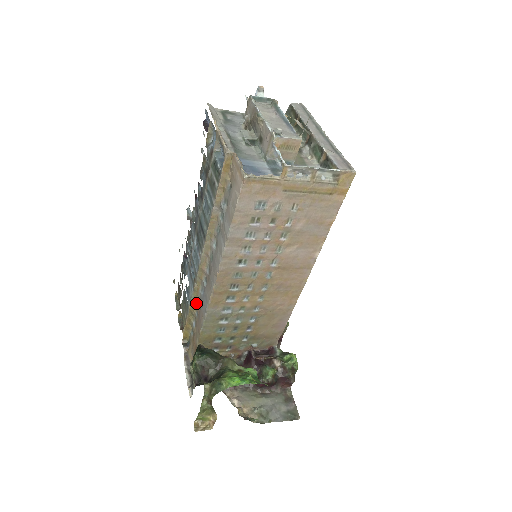
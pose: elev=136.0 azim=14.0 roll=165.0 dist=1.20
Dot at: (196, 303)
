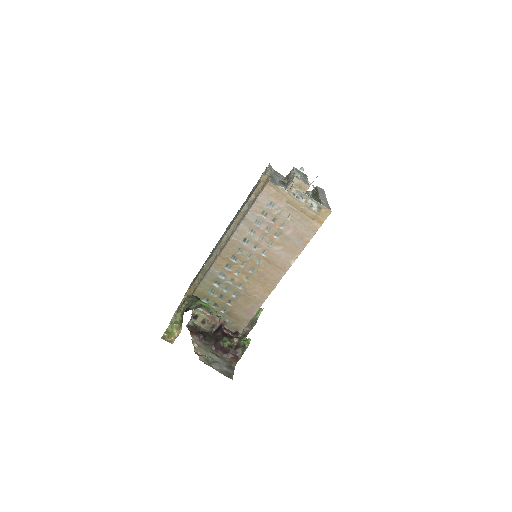
Dot at: (205, 271)
